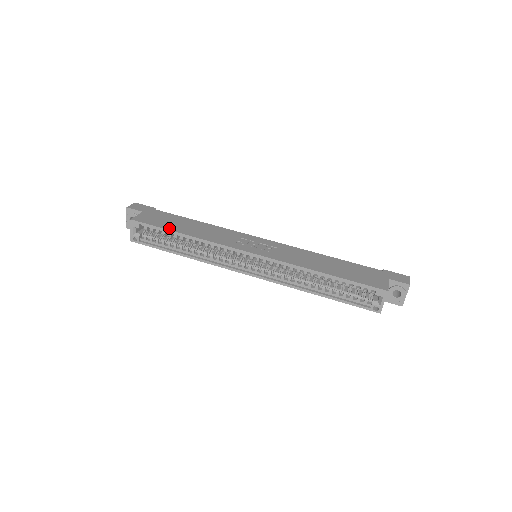
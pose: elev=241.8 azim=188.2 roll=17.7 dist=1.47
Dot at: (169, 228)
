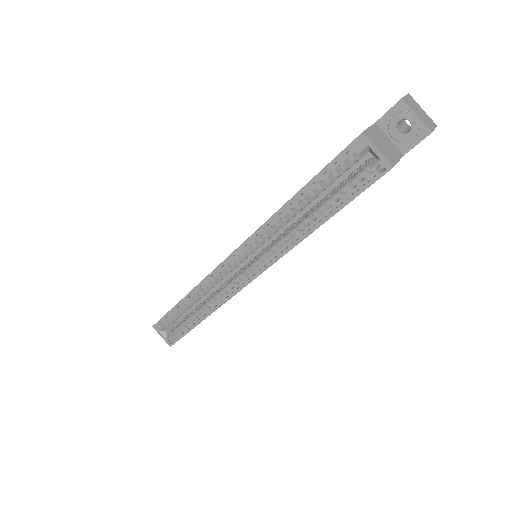
Dot at: (175, 305)
